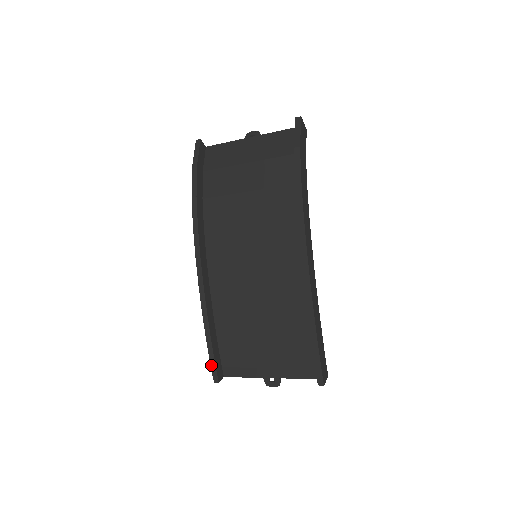
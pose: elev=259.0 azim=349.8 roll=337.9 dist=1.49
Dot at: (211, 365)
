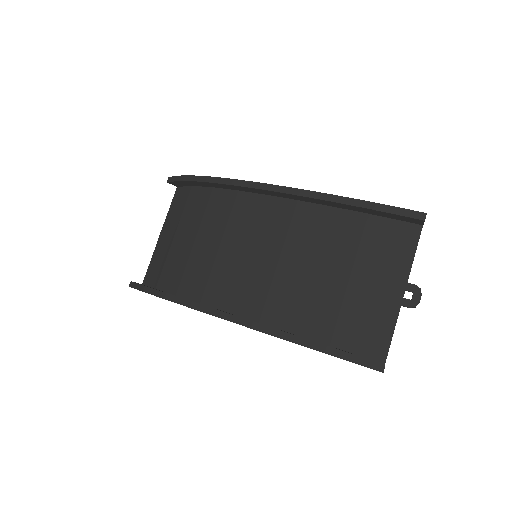
Dot at: (356, 363)
